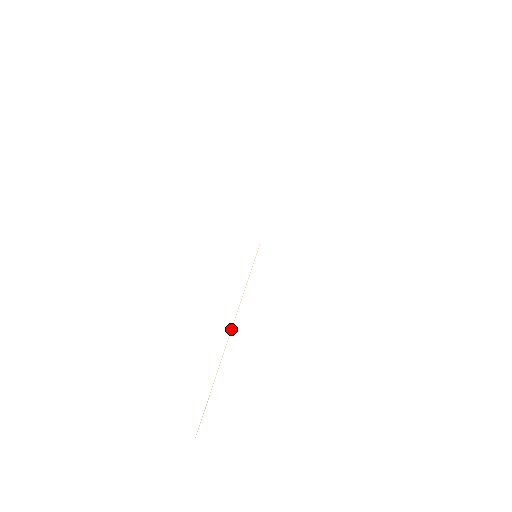
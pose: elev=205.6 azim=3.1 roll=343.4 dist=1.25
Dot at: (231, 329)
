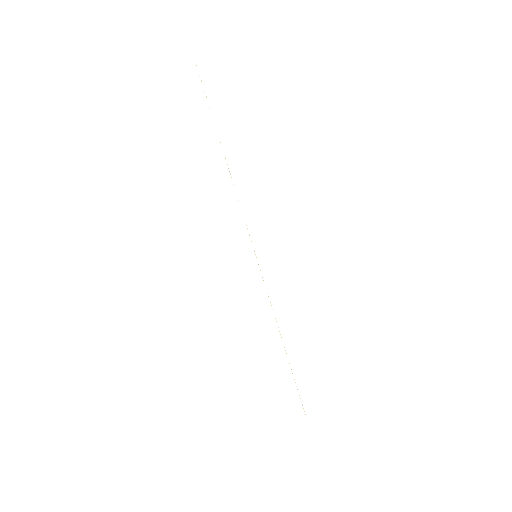
Dot at: occluded
